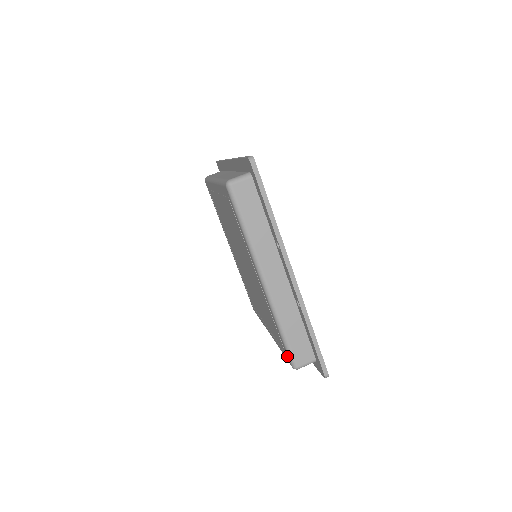
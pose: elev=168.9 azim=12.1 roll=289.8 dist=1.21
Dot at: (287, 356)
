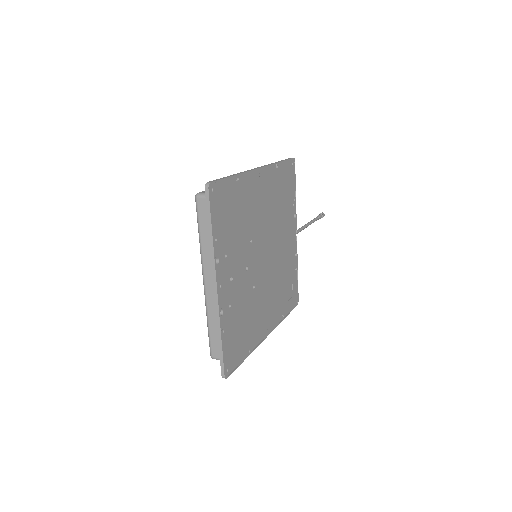
Dot at: occluded
